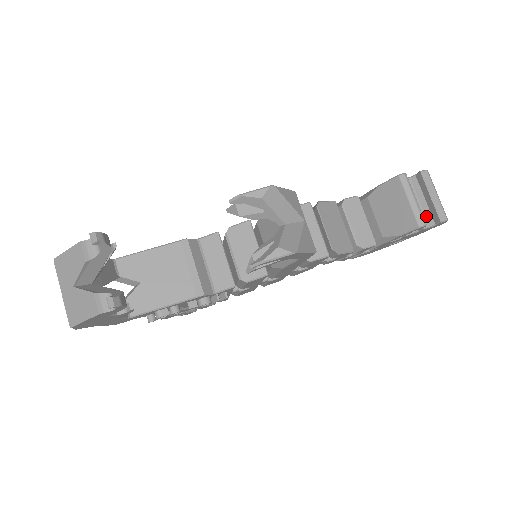
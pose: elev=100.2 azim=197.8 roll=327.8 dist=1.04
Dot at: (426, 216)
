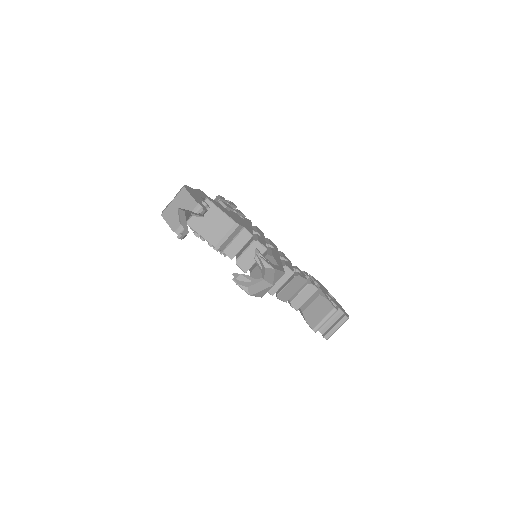
Dot at: (325, 328)
